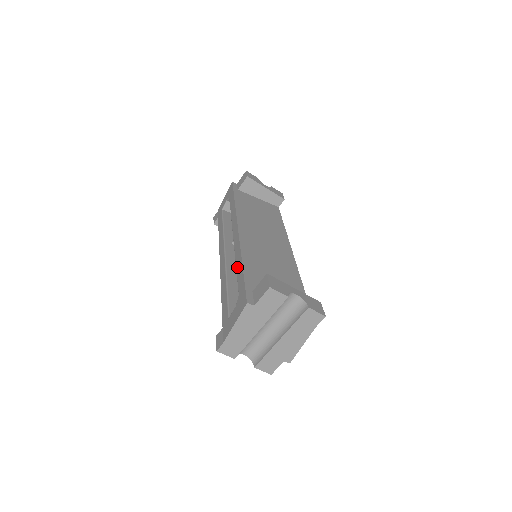
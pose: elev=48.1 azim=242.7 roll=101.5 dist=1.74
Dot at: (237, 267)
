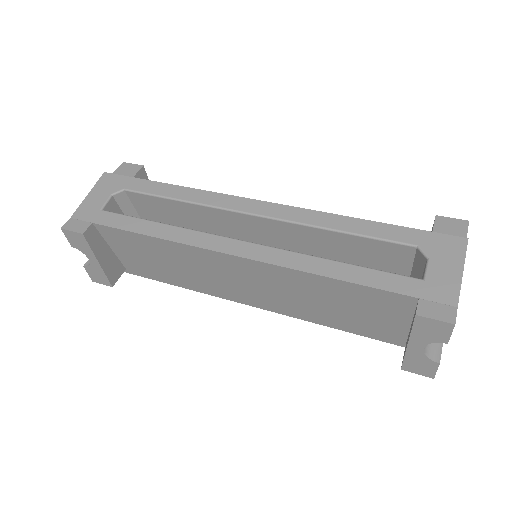
Dot at: (350, 228)
